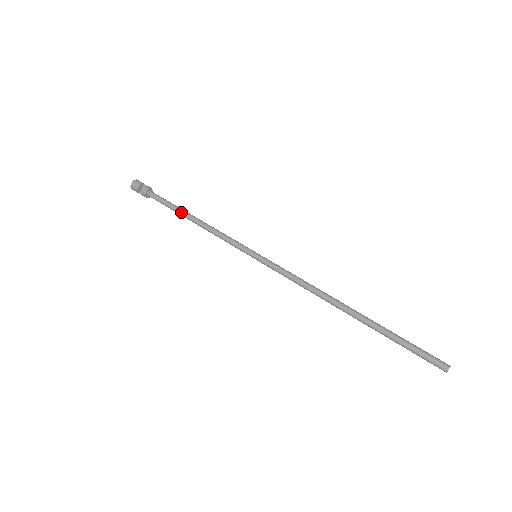
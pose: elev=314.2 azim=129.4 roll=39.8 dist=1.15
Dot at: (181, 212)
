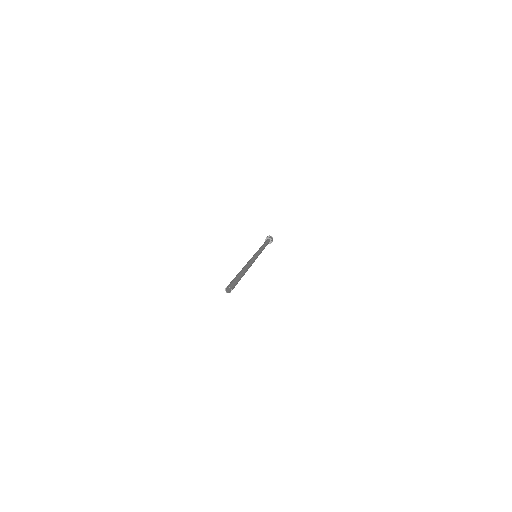
Dot at: occluded
